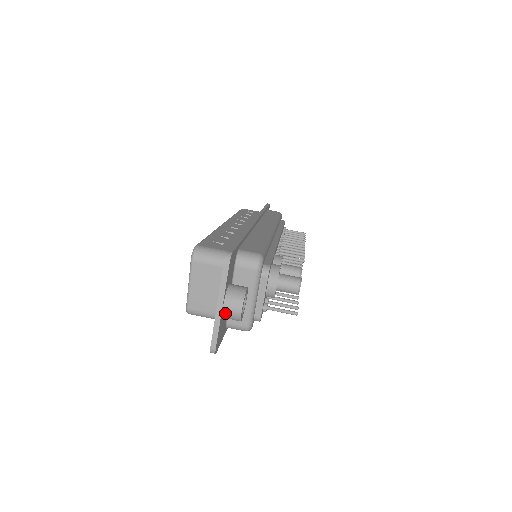
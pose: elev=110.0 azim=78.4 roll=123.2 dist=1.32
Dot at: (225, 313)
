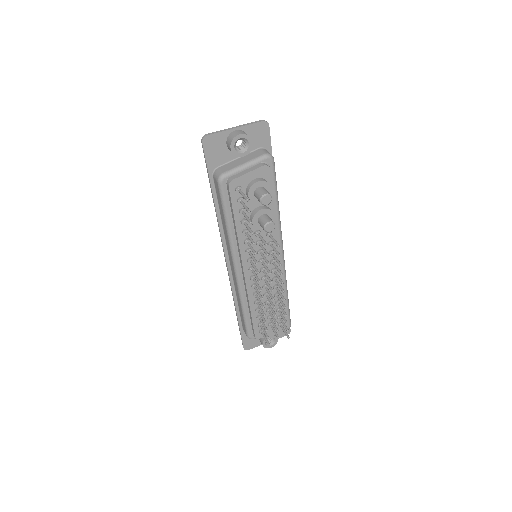
Dot at: (232, 133)
